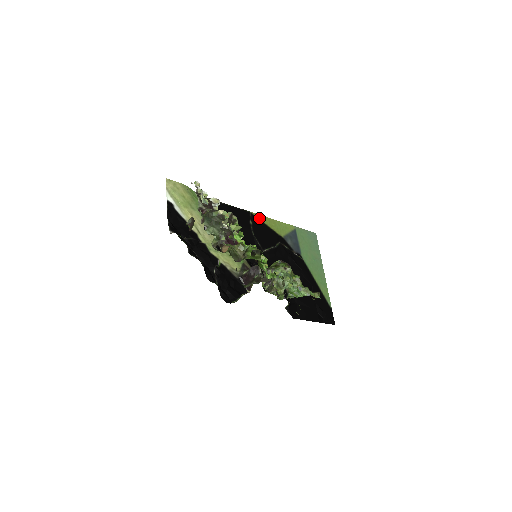
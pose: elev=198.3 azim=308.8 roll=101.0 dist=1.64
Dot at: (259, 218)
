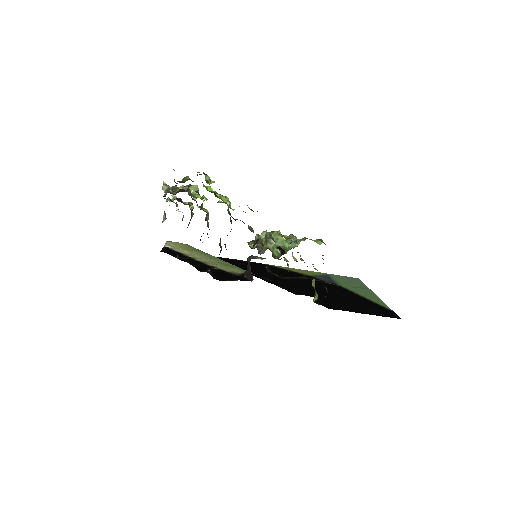
Dot at: (278, 267)
